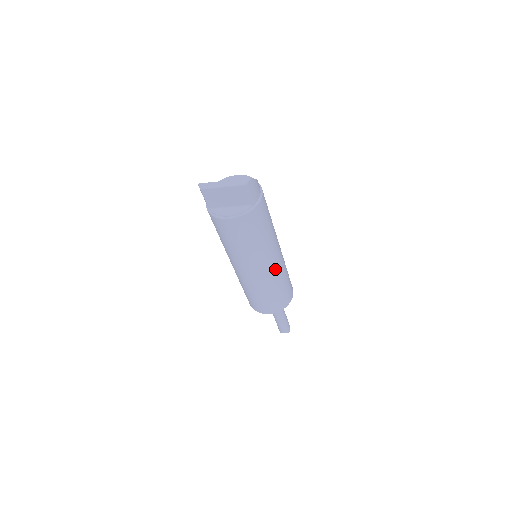
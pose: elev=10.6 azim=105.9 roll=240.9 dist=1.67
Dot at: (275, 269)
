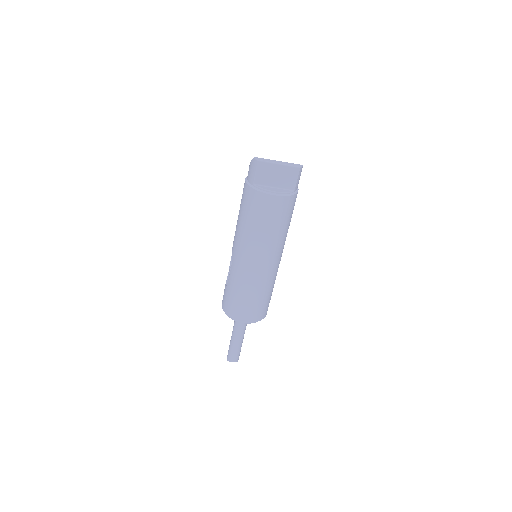
Dot at: (276, 269)
